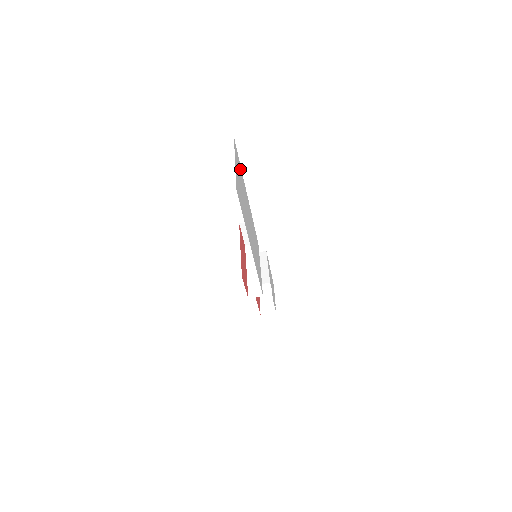
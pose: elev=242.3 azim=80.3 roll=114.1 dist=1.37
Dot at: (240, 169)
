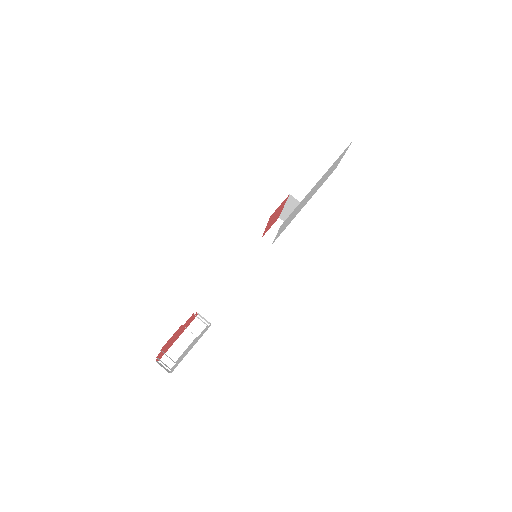
Dot at: (324, 181)
